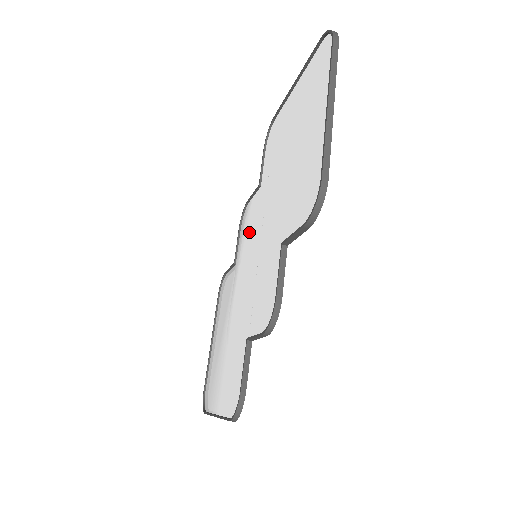
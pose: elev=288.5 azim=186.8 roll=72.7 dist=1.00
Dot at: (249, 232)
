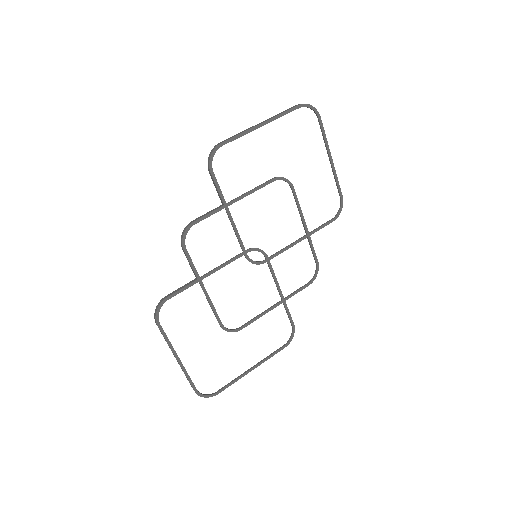
Dot at: (287, 264)
